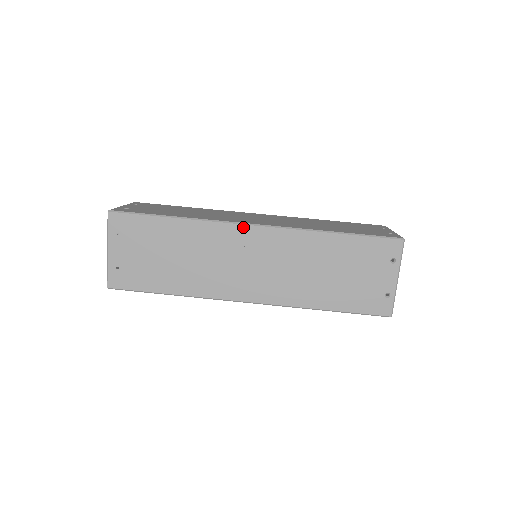
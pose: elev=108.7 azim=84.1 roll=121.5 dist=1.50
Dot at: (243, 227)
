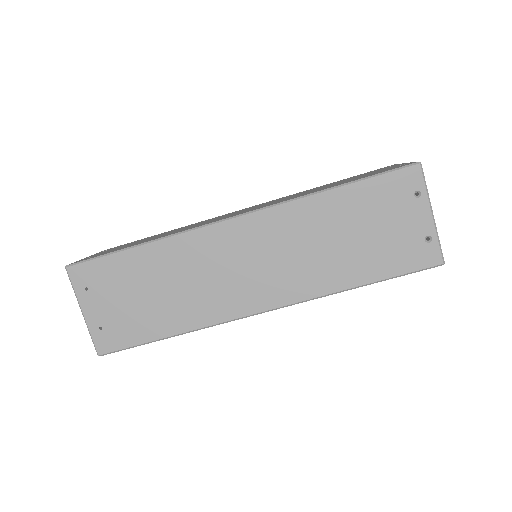
Dot at: (222, 225)
